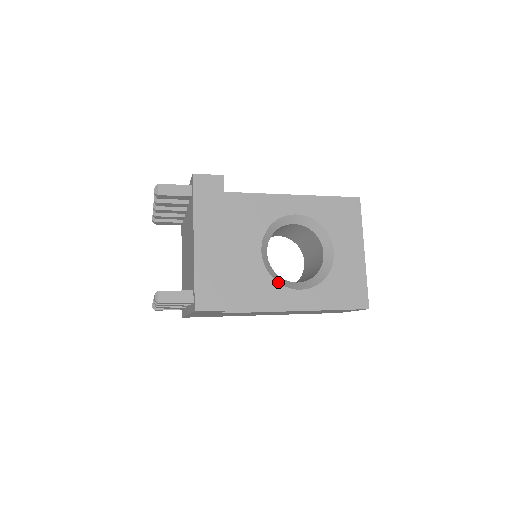
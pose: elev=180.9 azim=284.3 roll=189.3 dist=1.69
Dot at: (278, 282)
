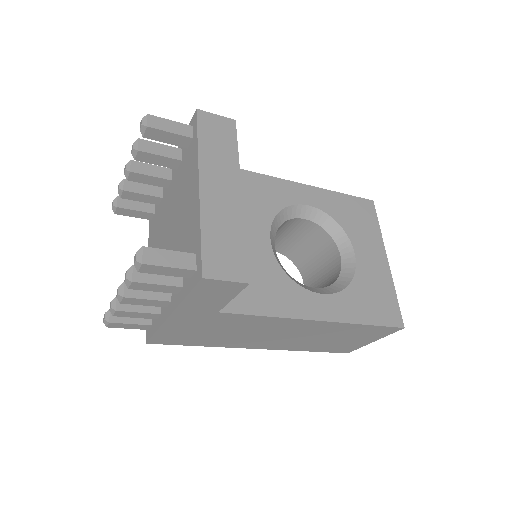
Dot at: (294, 281)
